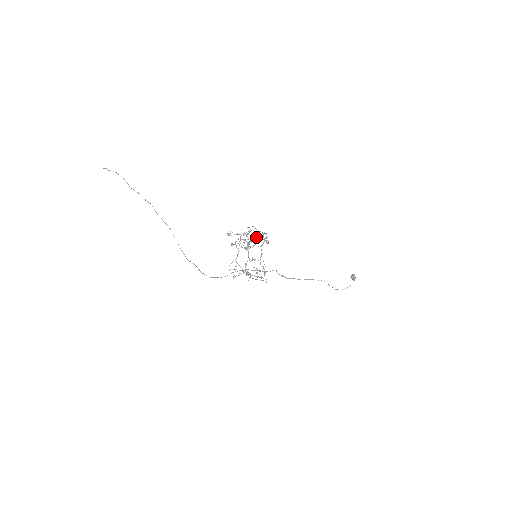
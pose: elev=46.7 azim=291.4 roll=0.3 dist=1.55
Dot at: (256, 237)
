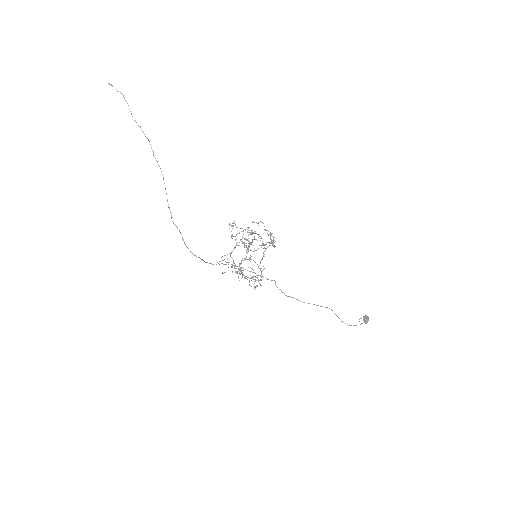
Dot at: occluded
